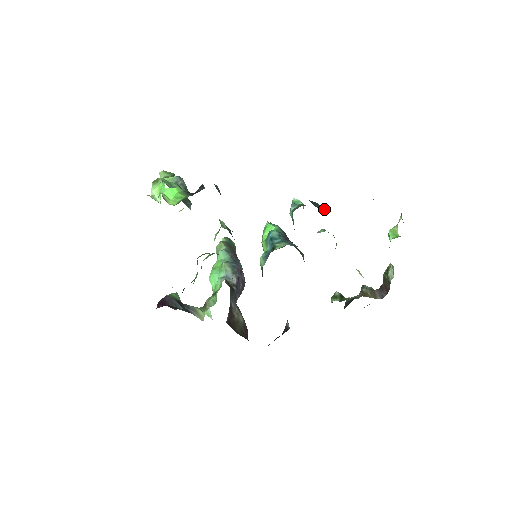
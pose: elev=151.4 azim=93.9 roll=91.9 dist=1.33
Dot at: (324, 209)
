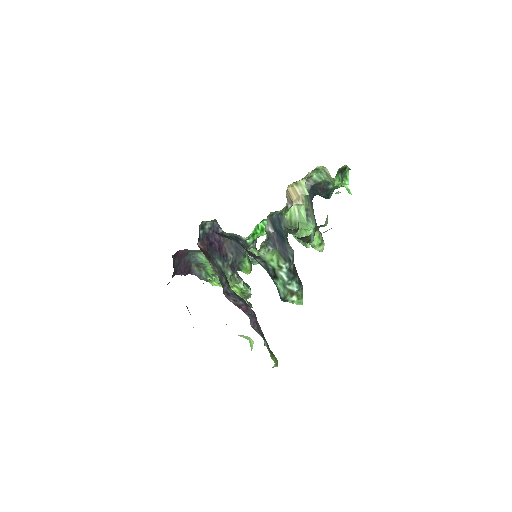
Dot at: occluded
